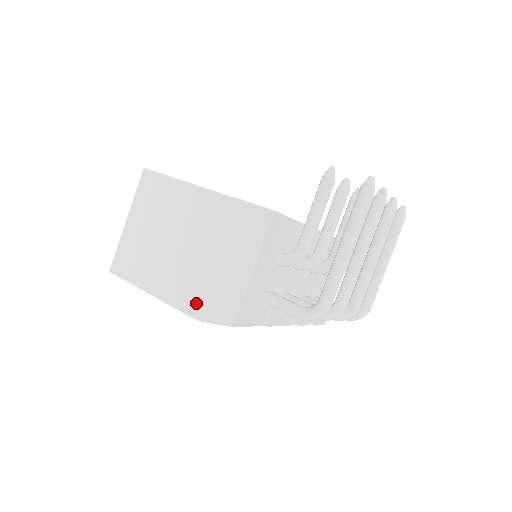
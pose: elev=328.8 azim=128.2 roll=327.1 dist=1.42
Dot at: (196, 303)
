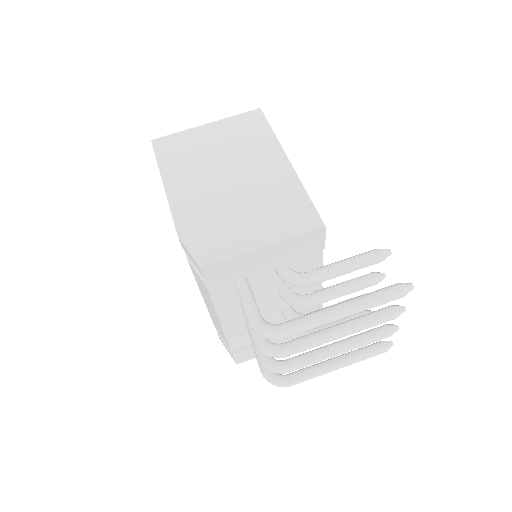
Dot at: (192, 224)
